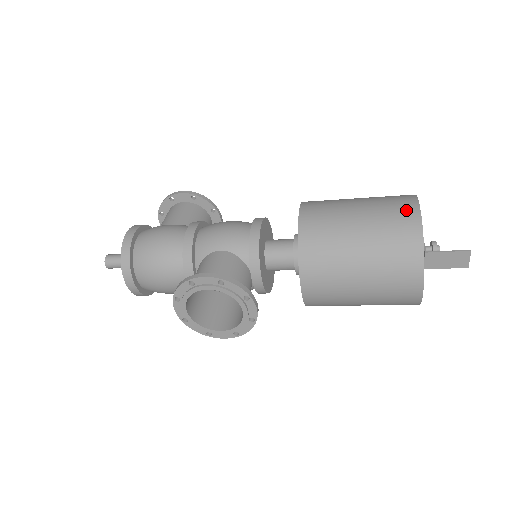
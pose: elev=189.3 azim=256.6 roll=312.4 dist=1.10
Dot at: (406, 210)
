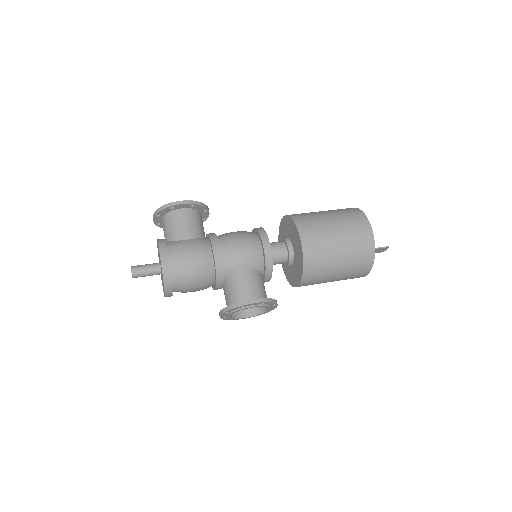
Dot at: (366, 235)
